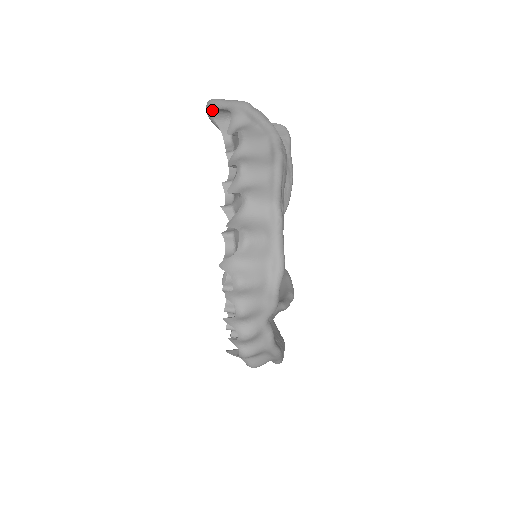
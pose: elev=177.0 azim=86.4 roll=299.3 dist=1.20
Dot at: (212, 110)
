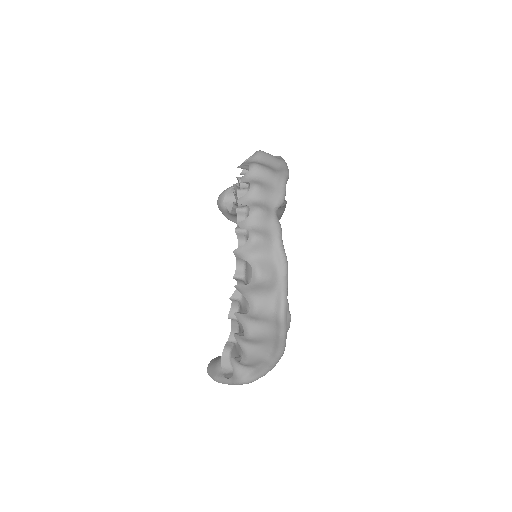
Dot at: (223, 195)
